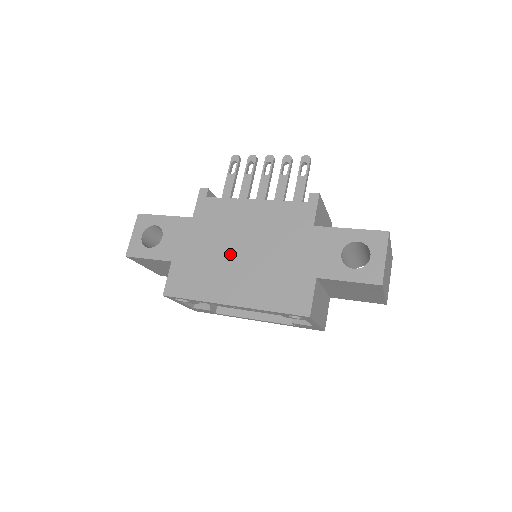
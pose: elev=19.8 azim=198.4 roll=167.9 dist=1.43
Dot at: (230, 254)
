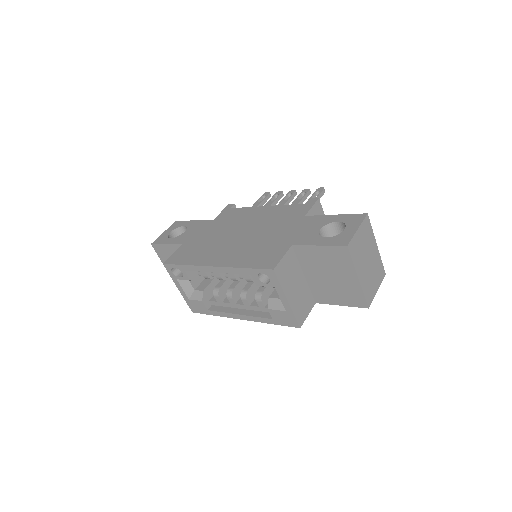
Dot at: (229, 237)
